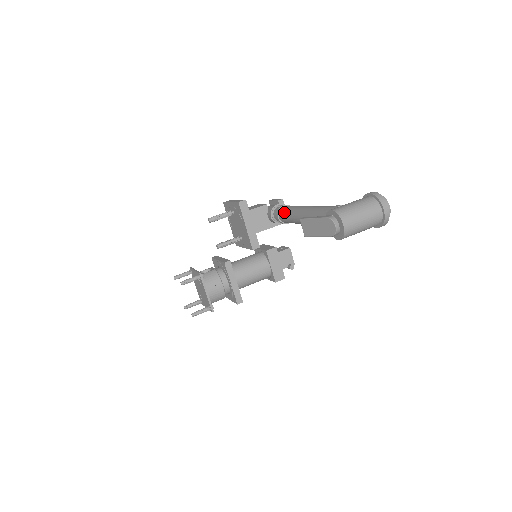
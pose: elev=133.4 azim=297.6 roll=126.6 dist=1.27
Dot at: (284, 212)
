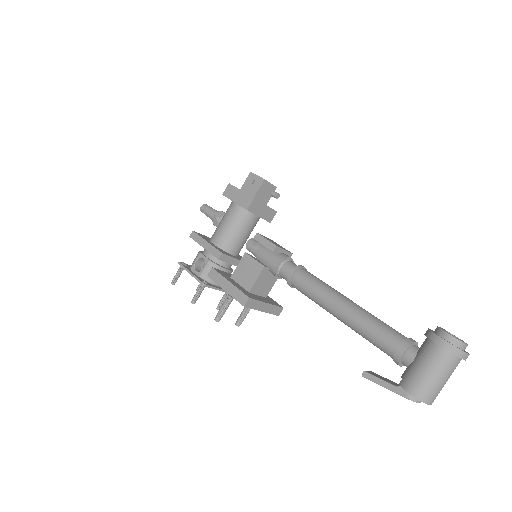
Dot at: (302, 292)
